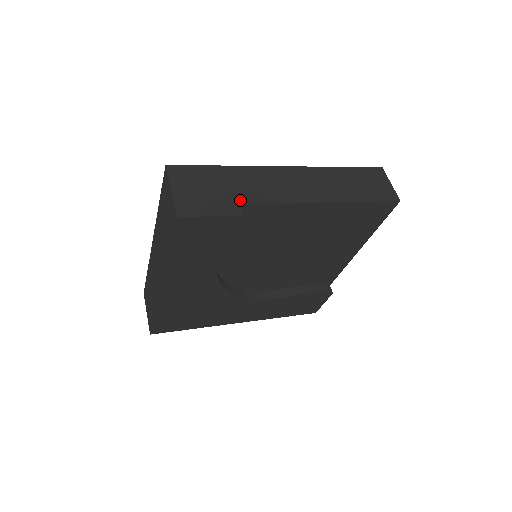
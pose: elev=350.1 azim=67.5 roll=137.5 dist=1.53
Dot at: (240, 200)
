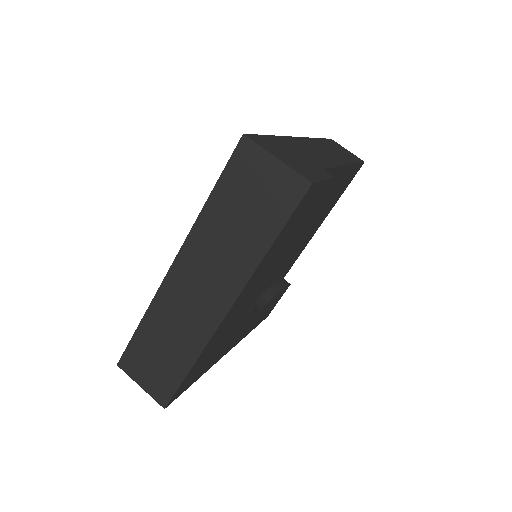
Dot at: (317, 165)
